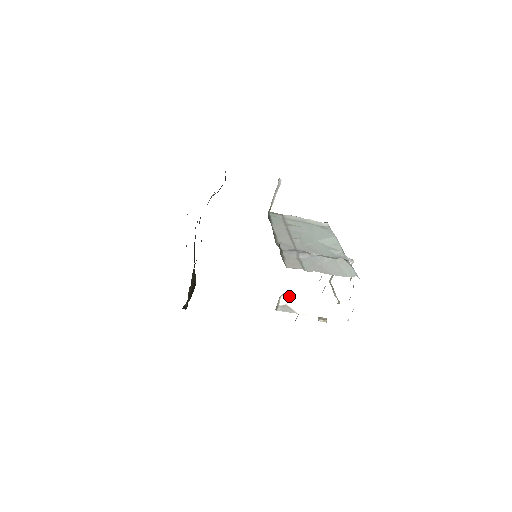
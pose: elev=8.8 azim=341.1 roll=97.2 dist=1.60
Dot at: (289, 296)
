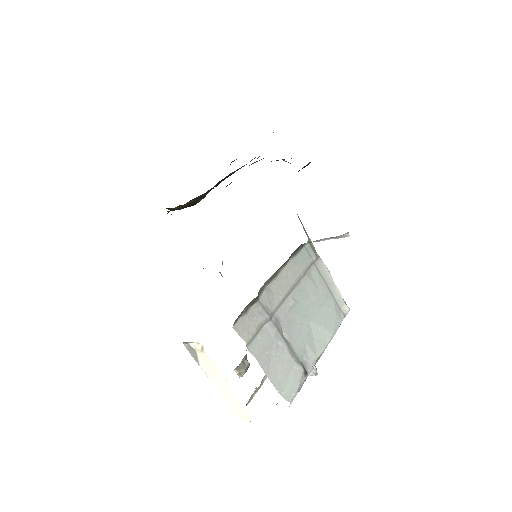
Dot at: occluded
